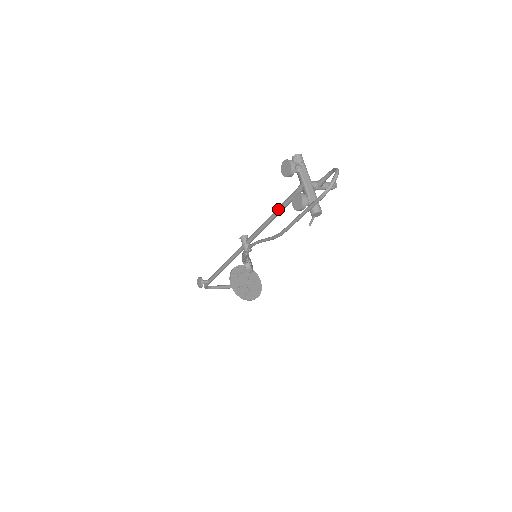
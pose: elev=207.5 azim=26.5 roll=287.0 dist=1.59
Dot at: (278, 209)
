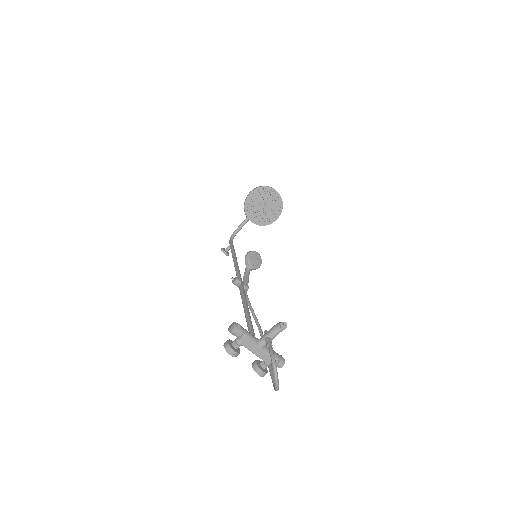
Dot at: (247, 325)
